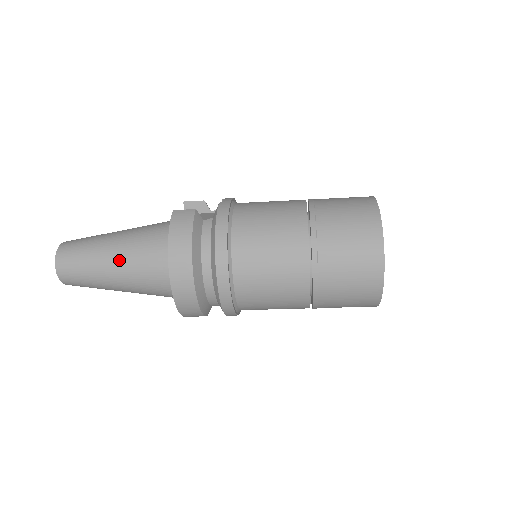
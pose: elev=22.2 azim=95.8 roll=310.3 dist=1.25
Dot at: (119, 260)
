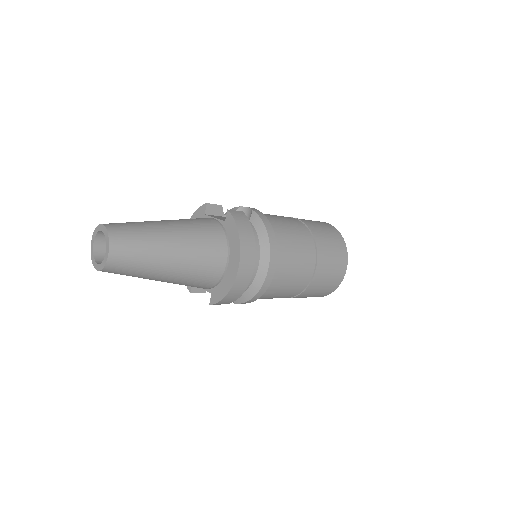
Dot at: (181, 248)
